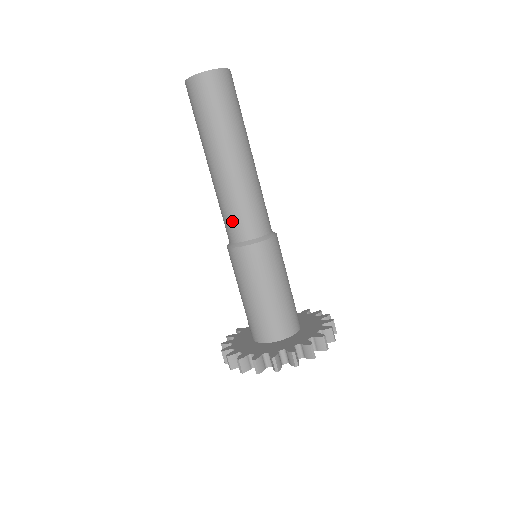
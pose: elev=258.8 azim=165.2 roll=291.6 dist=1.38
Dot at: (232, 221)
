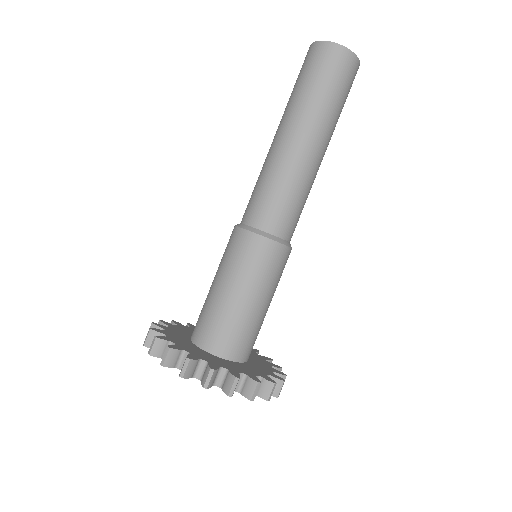
Dot at: (271, 205)
